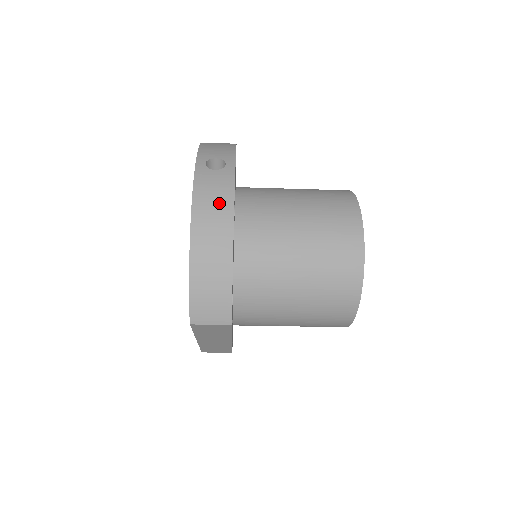
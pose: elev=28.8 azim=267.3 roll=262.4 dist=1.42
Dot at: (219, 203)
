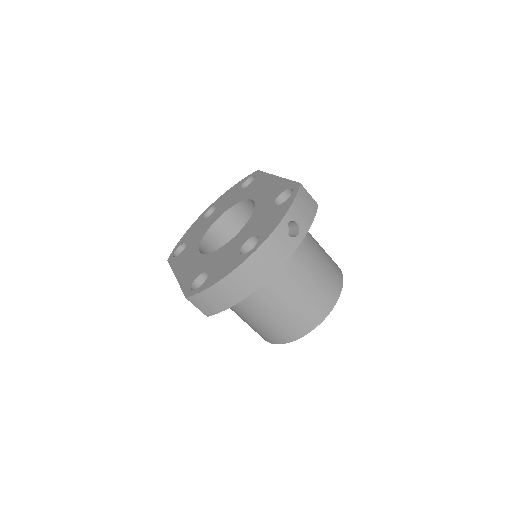
Dot at: (270, 263)
